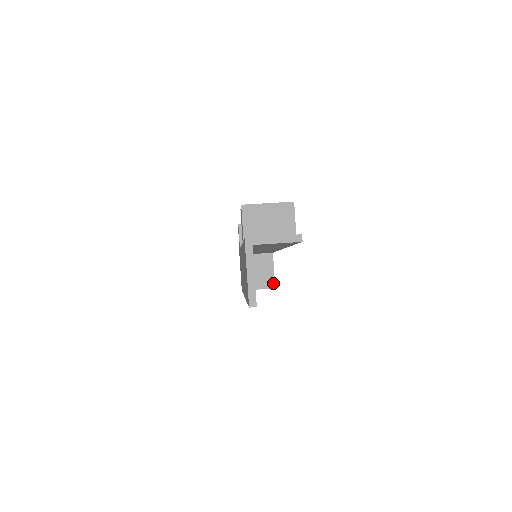
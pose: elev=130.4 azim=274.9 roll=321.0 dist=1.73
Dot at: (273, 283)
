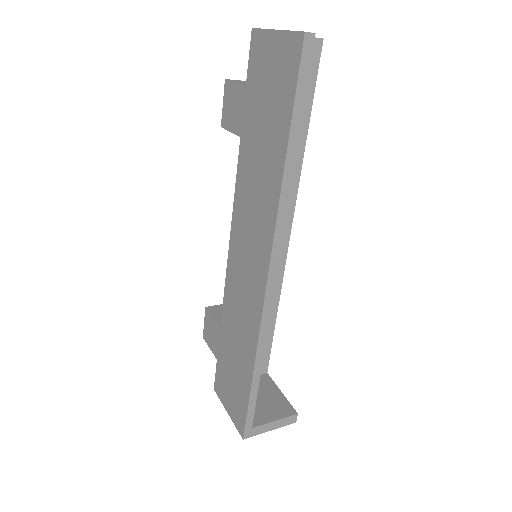
Dot at: (290, 408)
